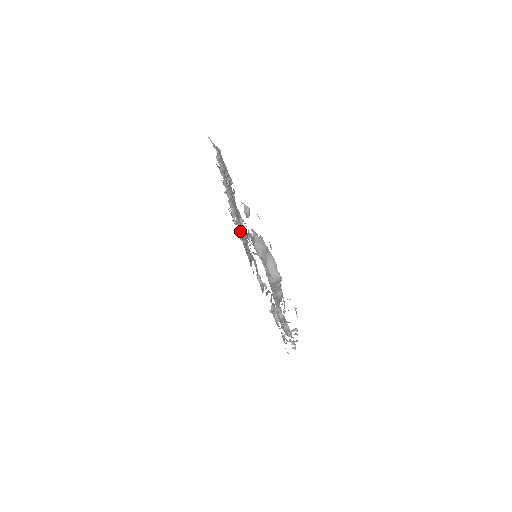
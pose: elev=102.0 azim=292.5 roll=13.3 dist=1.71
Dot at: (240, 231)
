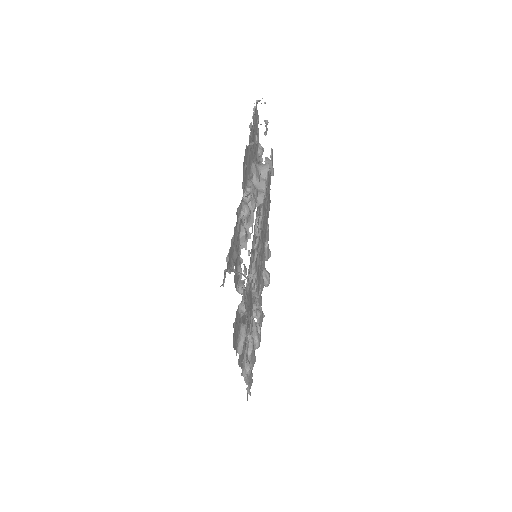
Dot at: (253, 319)
